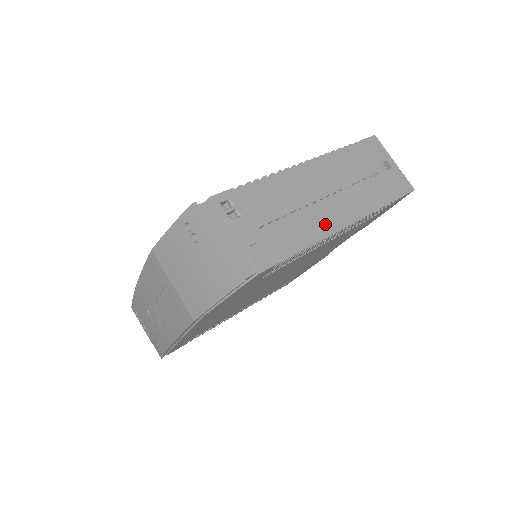
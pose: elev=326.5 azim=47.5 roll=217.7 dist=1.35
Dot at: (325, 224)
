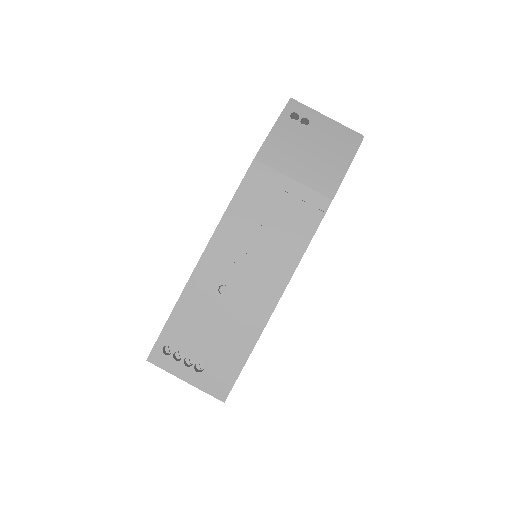
Dot at: occluded
